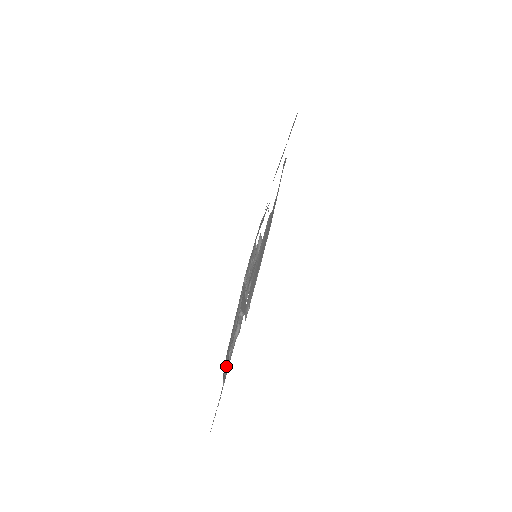
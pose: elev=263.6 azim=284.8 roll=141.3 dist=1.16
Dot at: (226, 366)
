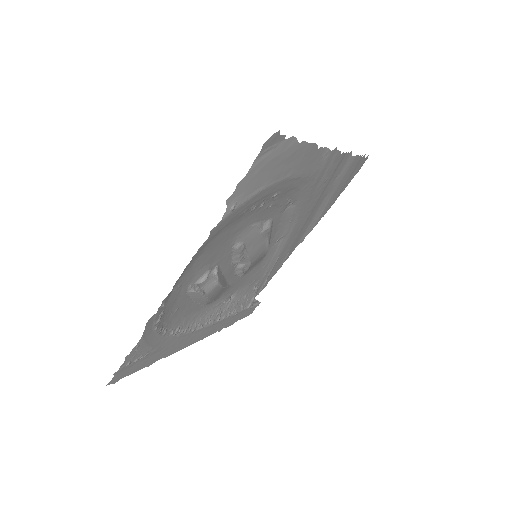
Dot at: (168, 331)
